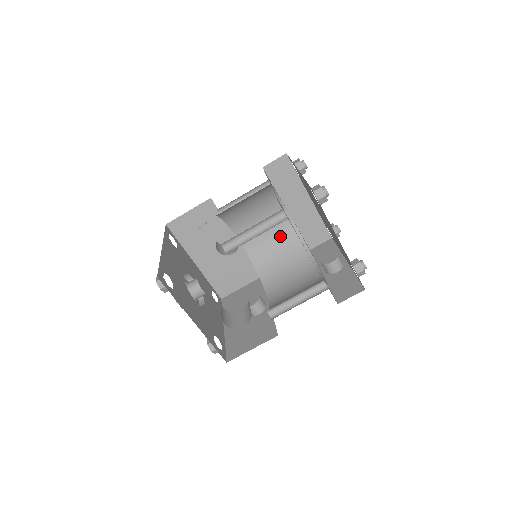
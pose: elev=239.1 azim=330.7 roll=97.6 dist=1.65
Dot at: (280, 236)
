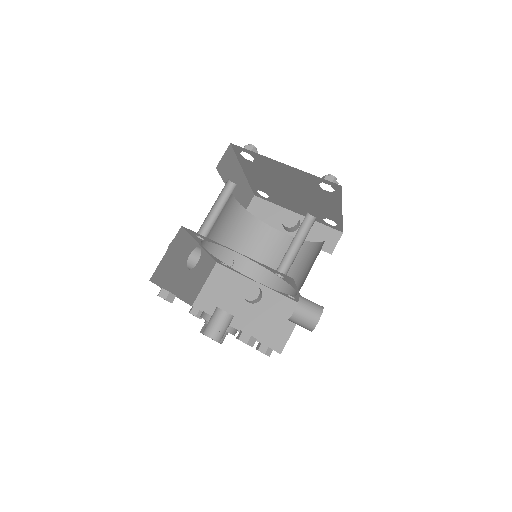
Dot at: (231, 221)
